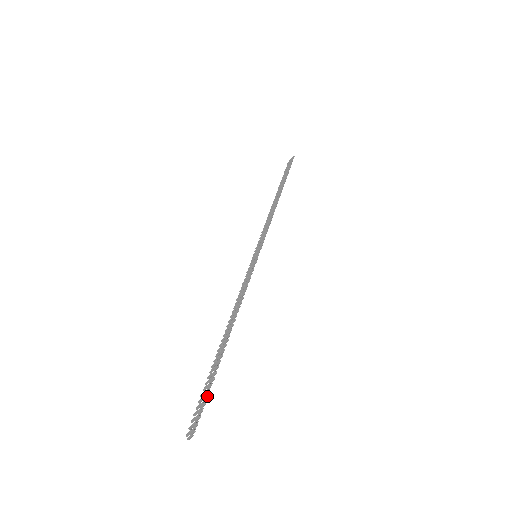
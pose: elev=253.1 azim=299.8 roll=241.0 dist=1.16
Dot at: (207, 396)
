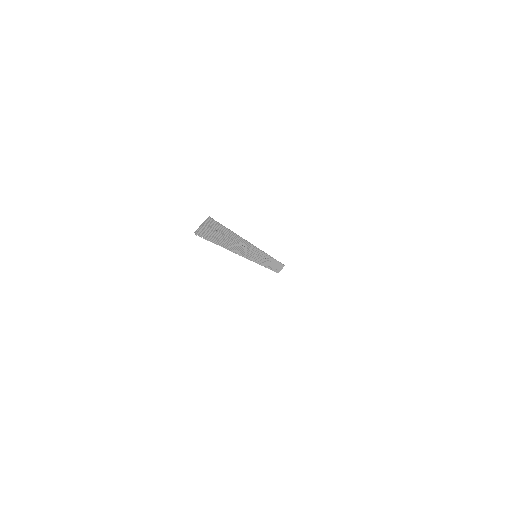
Dot at: occluded
